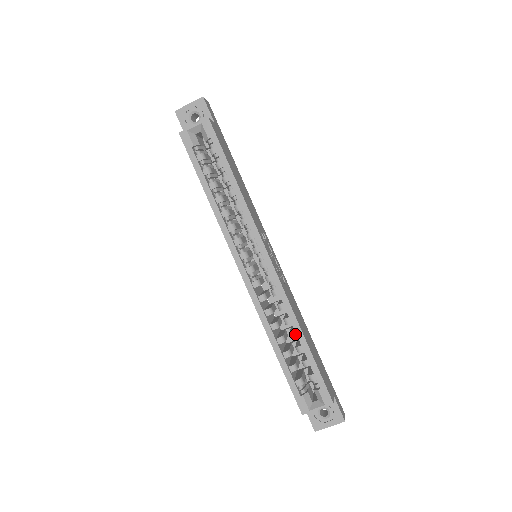
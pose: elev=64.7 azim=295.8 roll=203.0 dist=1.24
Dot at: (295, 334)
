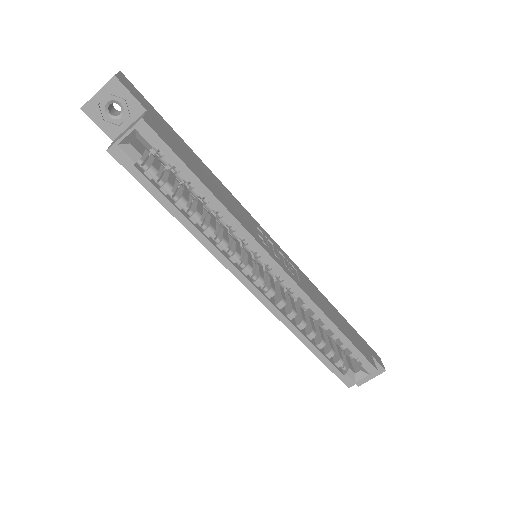
Dot at: (326, 326)
